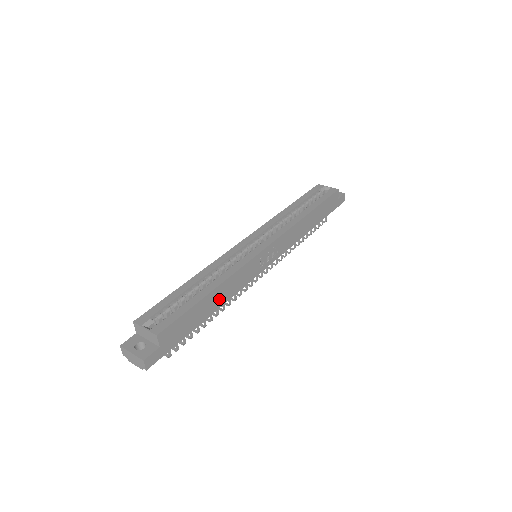
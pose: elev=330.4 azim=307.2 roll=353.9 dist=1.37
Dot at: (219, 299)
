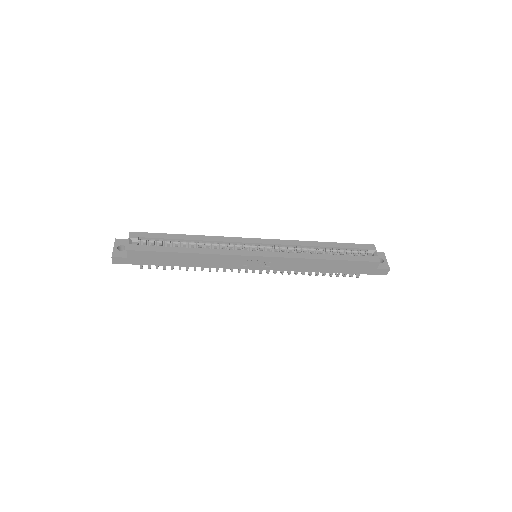
Dot at: (192, 261)
